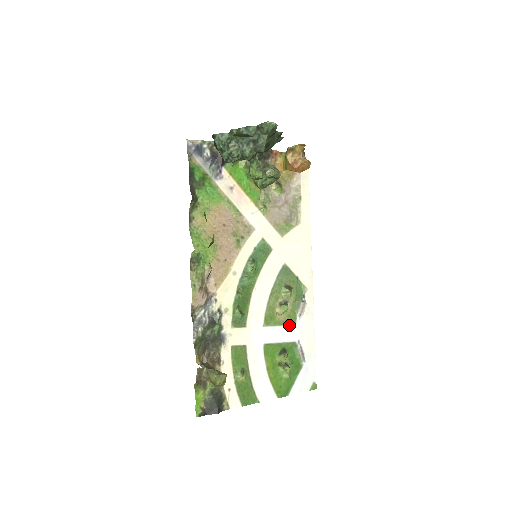
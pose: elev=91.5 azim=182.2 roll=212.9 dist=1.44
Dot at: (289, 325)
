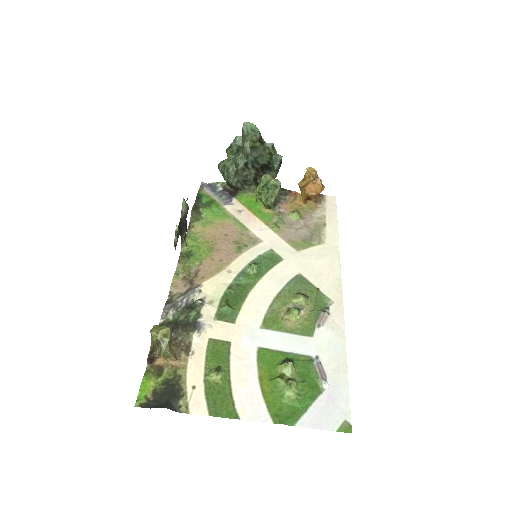
Dot at: (302, 335)
